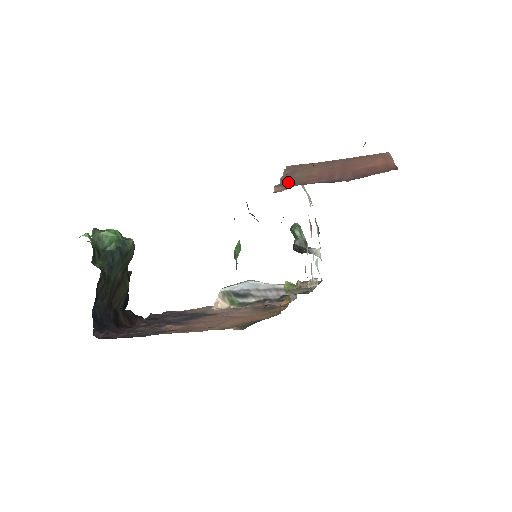
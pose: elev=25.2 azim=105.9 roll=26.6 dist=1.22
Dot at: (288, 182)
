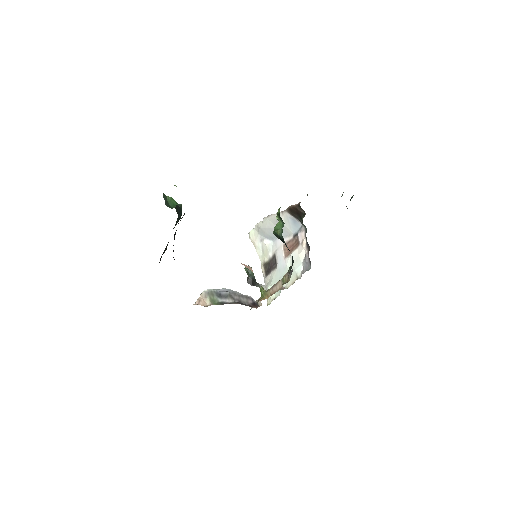
Dot at: occluded
